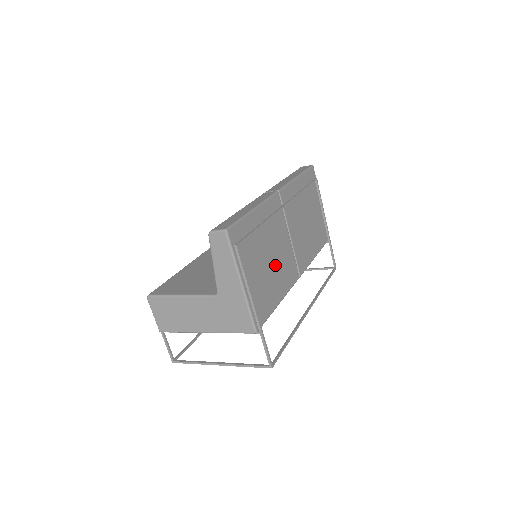
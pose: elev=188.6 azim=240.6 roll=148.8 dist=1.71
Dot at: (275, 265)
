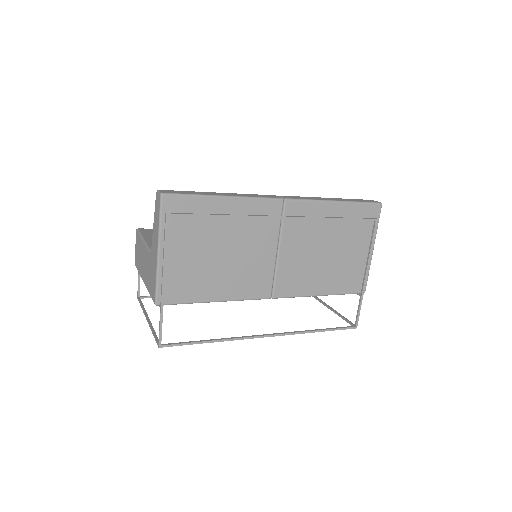
Dot at: (229, 264)
